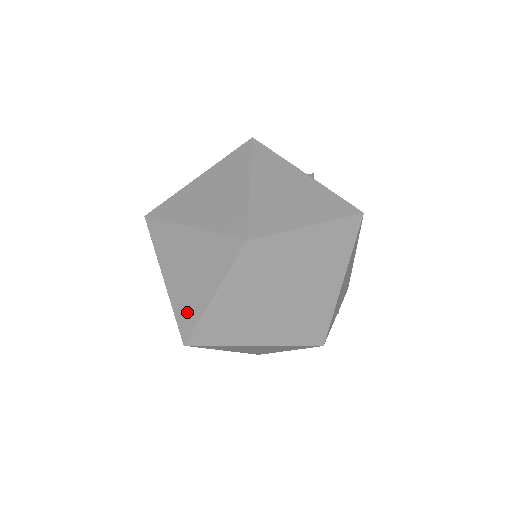
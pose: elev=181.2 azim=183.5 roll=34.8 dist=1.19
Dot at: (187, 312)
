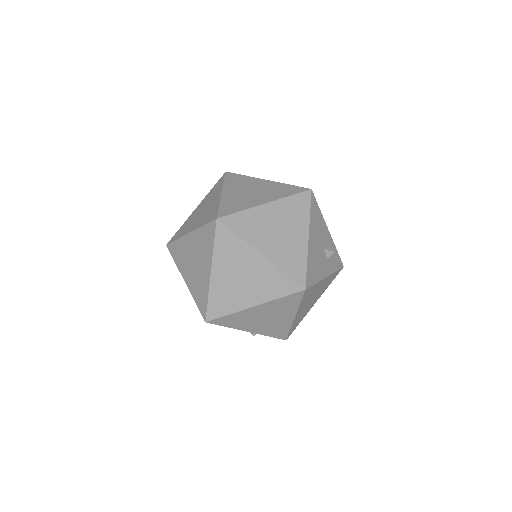
Dot at: (182, 231)
